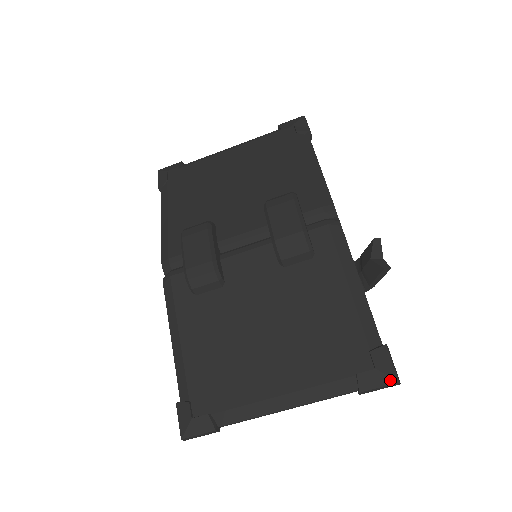
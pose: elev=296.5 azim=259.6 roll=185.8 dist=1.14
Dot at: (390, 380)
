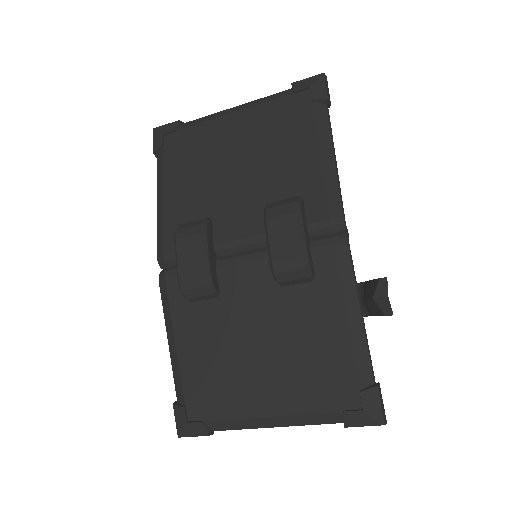
Dot at: (376, 422)
